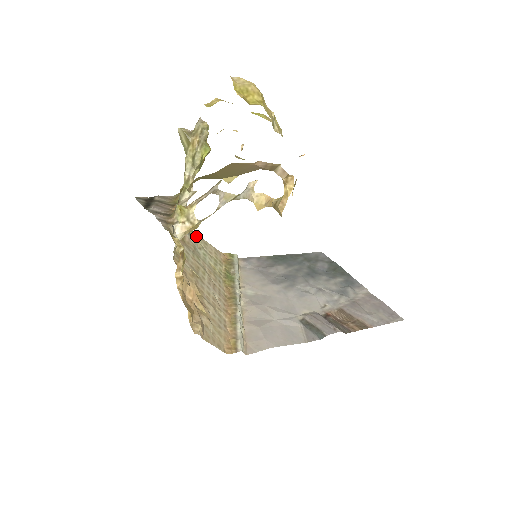
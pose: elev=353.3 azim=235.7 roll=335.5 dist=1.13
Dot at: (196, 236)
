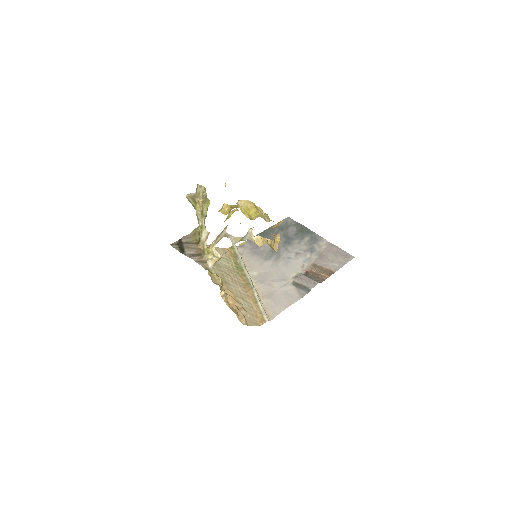
Dot at: occluded
